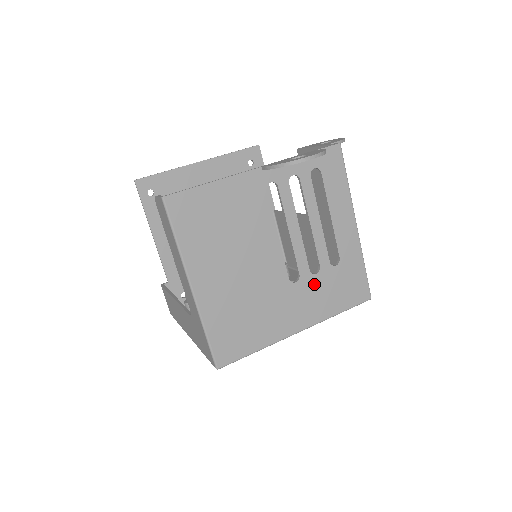
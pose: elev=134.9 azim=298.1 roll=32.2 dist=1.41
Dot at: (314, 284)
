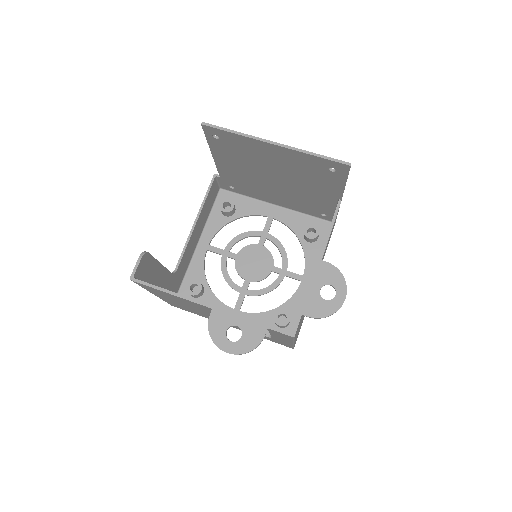
Dot at: occluded
